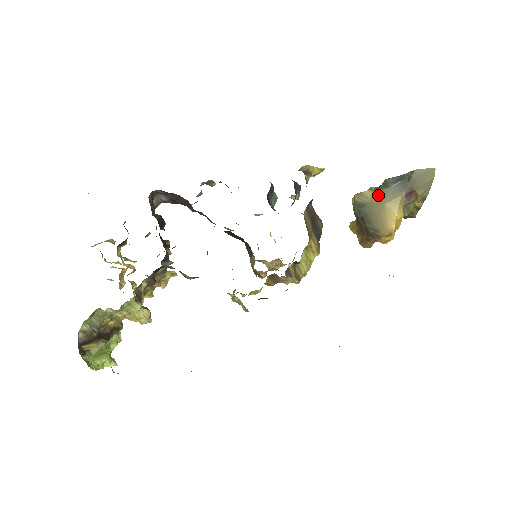
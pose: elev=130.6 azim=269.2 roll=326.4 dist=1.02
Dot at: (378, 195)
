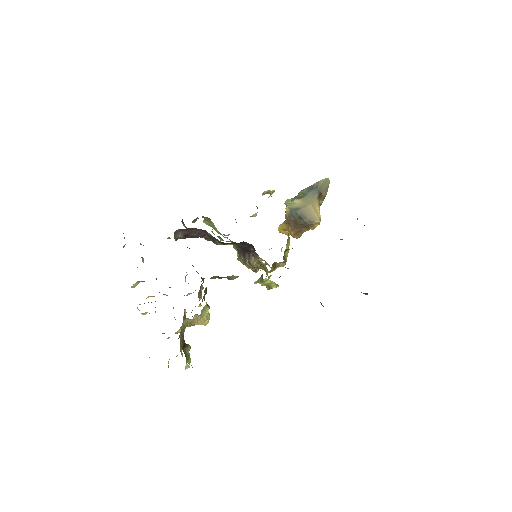
Dot at: (304, 200)
